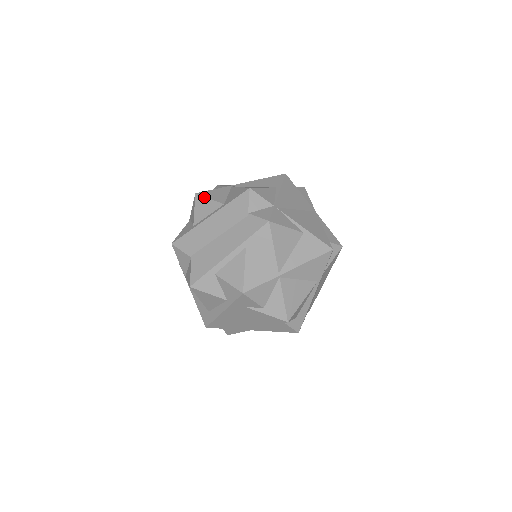
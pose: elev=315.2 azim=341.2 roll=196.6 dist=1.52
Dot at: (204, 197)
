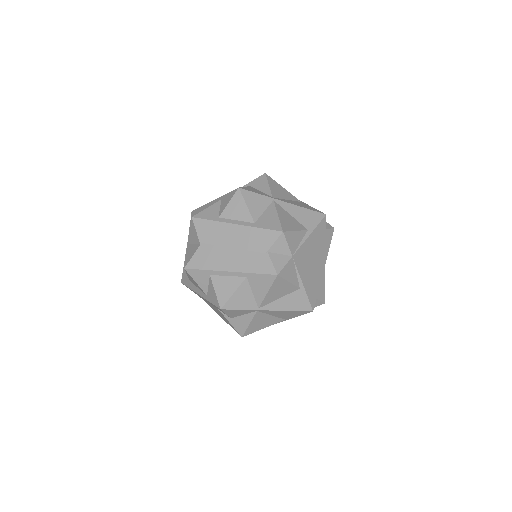
Dot at: (243, 199)
